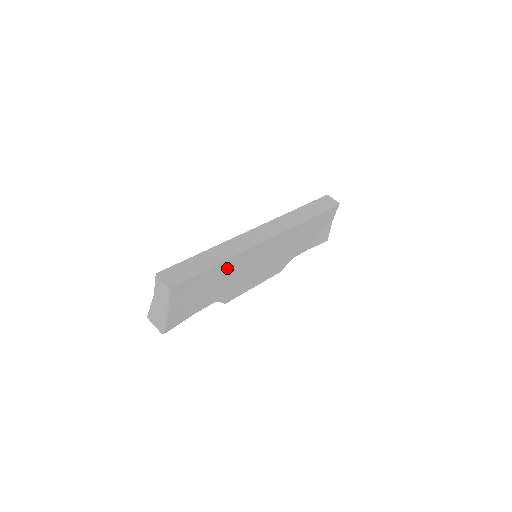
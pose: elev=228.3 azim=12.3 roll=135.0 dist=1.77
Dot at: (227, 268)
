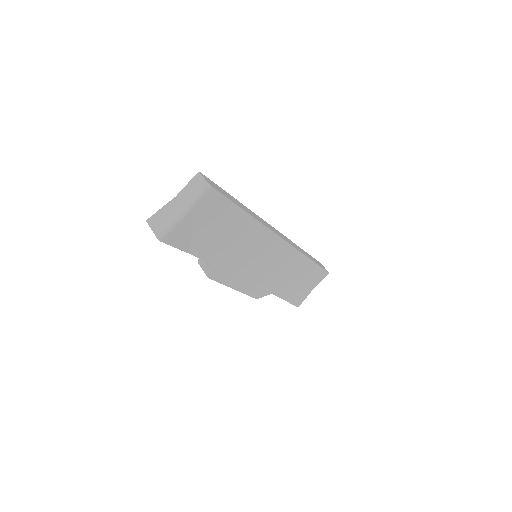
Dot at: (246, 229)
